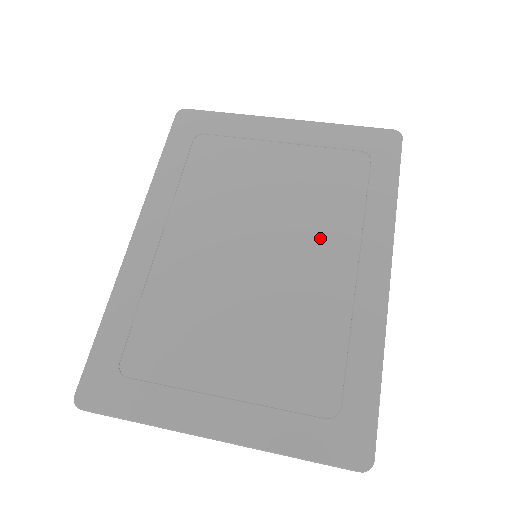
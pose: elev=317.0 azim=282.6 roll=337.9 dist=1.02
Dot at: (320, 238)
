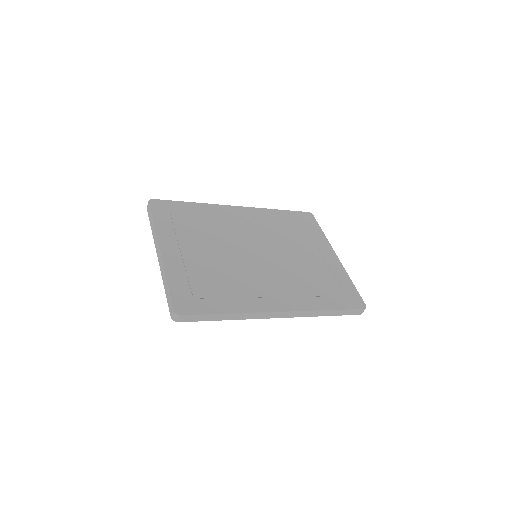
Dot at: (282, 279)
